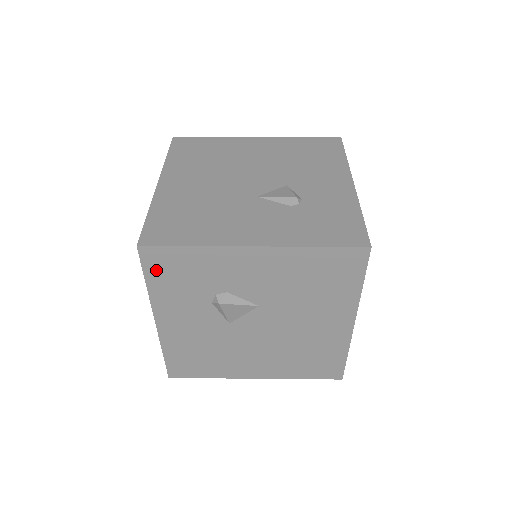
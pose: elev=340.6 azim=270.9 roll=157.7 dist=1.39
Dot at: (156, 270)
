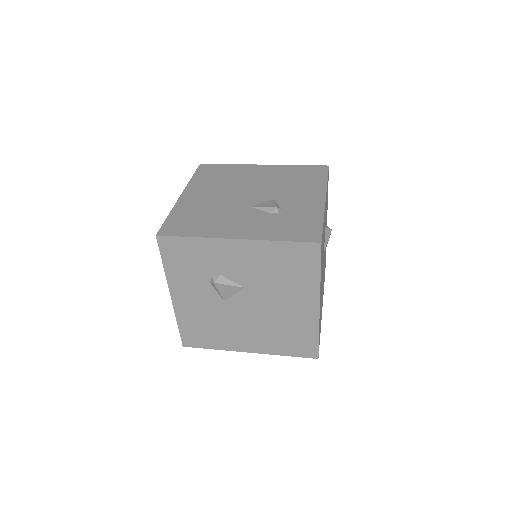
Dot at: (170, 255)
